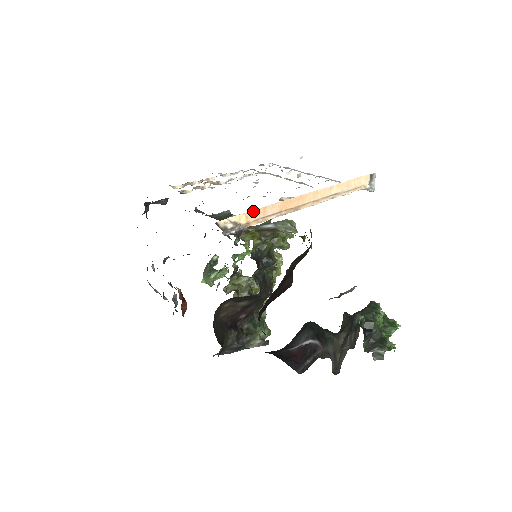
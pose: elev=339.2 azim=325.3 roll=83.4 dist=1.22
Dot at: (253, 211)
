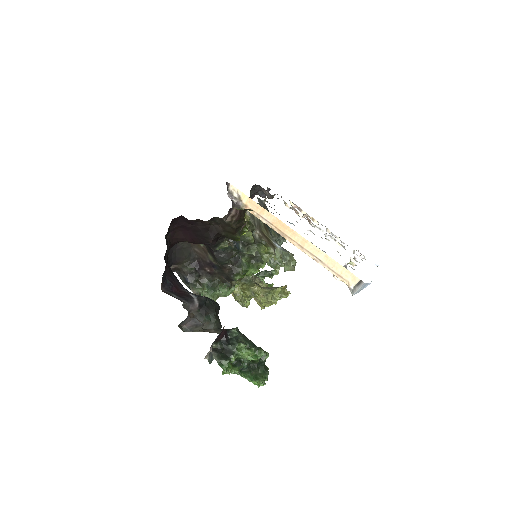
Dot at: (255, 202)
